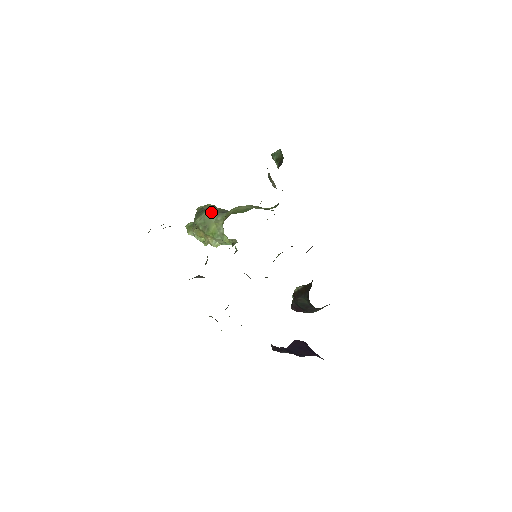
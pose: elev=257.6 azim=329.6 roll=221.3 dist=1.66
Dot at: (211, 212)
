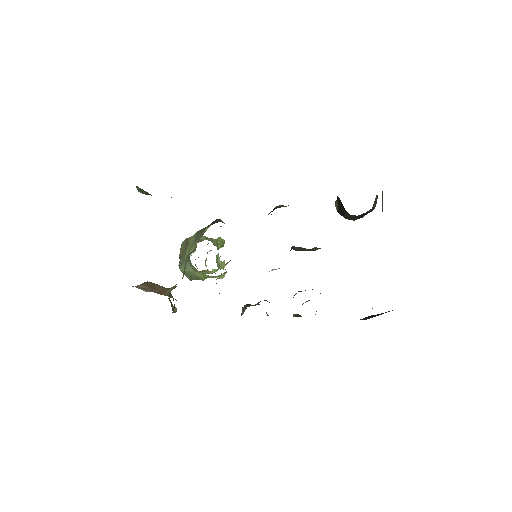
Dot at: (182, 265)
